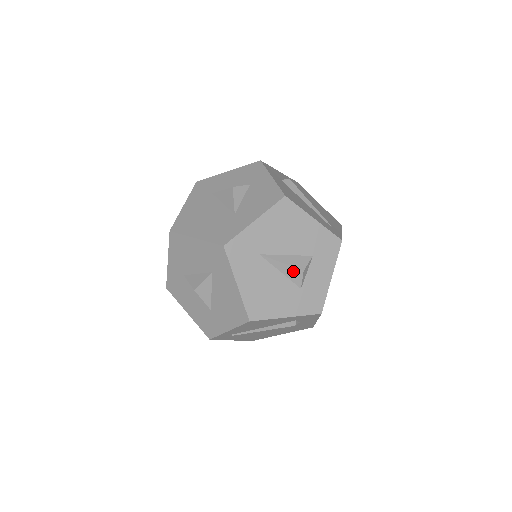
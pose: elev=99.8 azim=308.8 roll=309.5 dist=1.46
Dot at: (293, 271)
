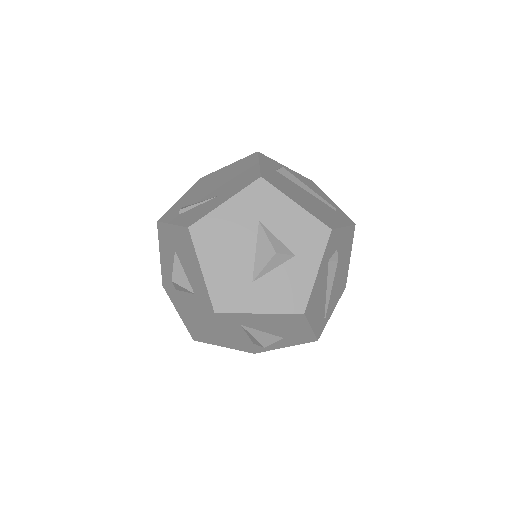
Dot at: (257, 342)
